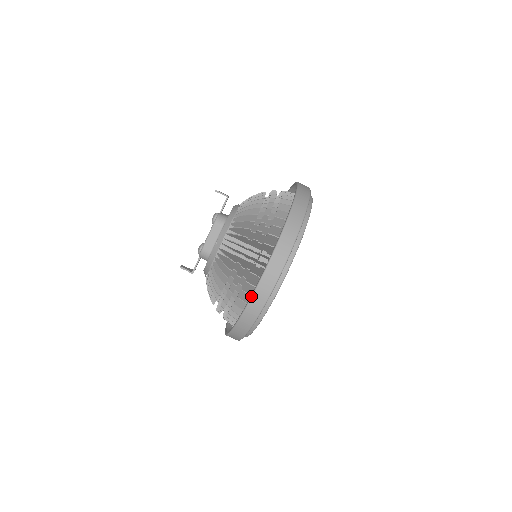
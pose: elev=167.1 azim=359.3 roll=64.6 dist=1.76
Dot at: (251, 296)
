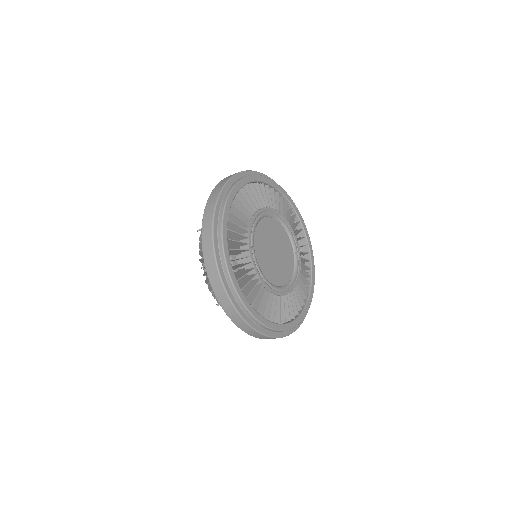
Dot at: occluded
